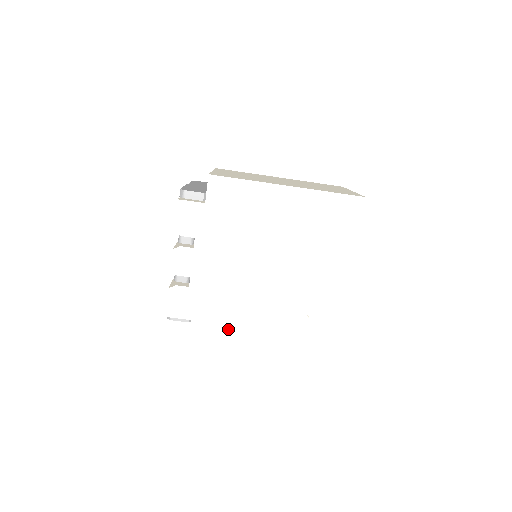
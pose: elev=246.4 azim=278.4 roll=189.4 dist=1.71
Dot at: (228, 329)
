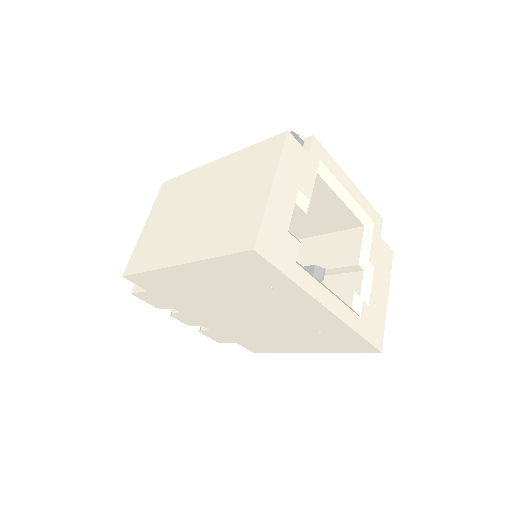
Dot at: (266, 344)
